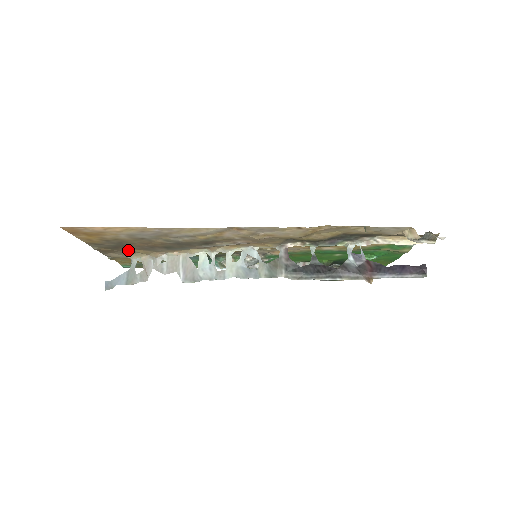
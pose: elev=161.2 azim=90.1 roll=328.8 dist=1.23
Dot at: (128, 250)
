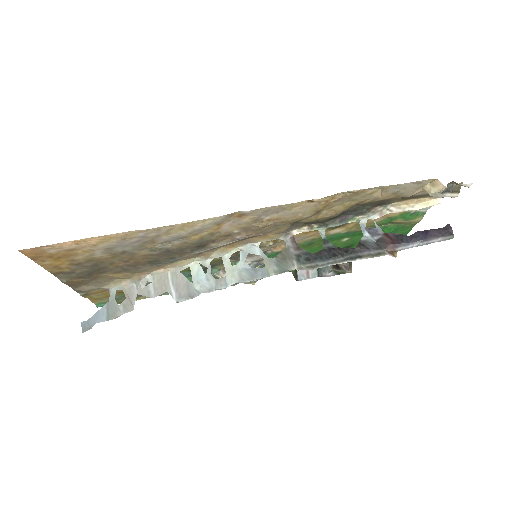
Dot at: (104, 277)
